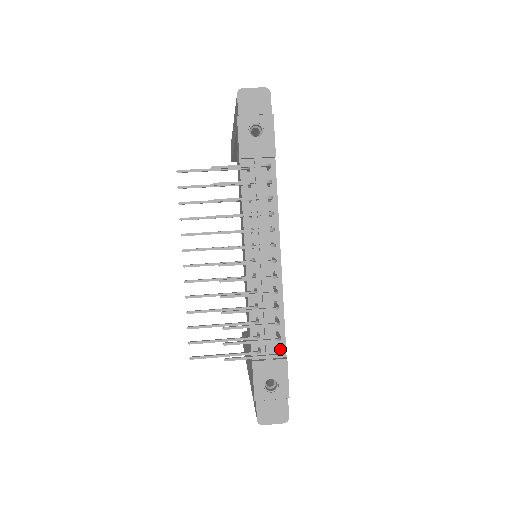
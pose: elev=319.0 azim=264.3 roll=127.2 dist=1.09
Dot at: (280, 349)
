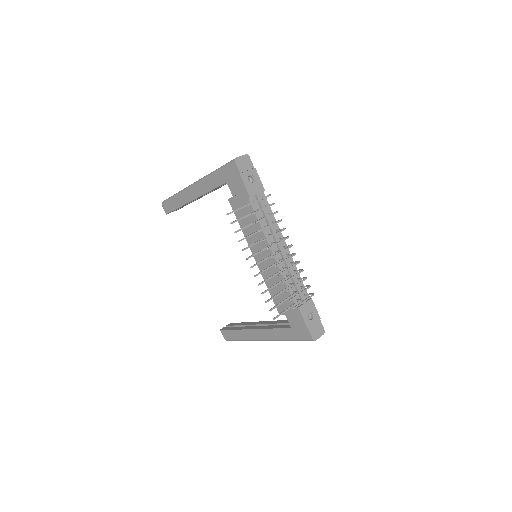
Dot at: occluded
